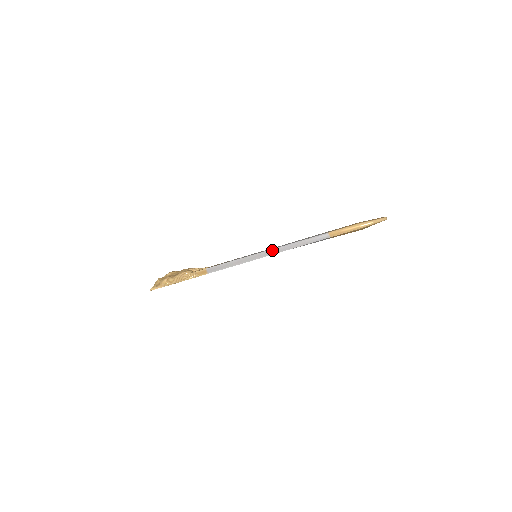
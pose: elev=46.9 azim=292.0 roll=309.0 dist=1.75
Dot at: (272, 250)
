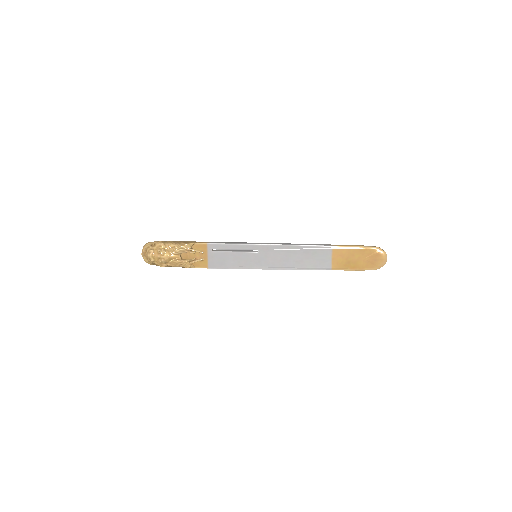
Dot at: occluded
